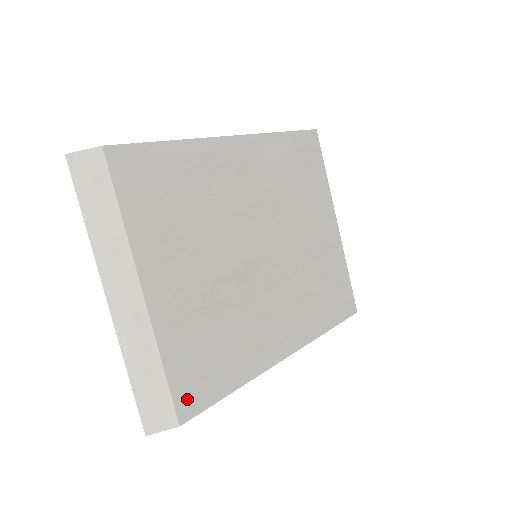
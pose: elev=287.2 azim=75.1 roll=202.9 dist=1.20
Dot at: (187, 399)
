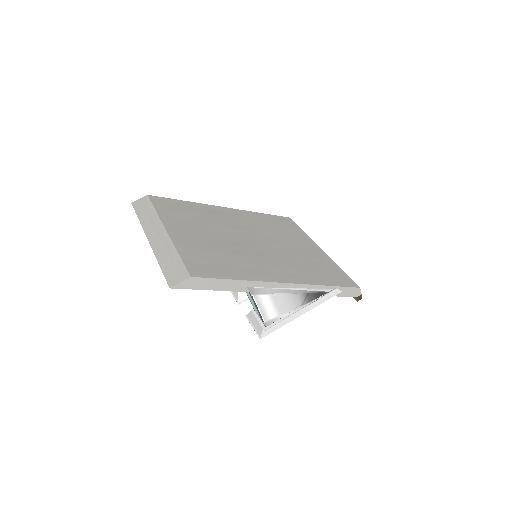
Dot at: (196, 270)
